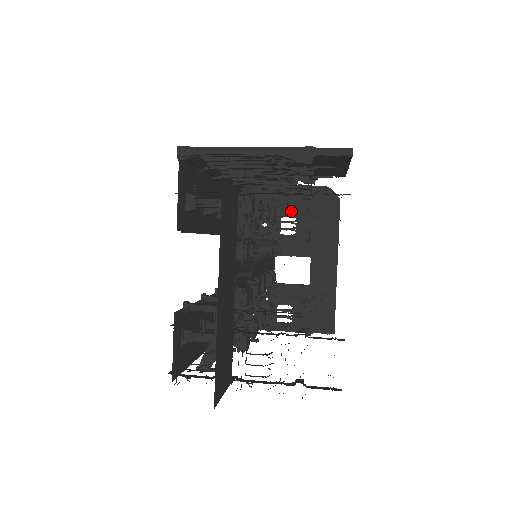
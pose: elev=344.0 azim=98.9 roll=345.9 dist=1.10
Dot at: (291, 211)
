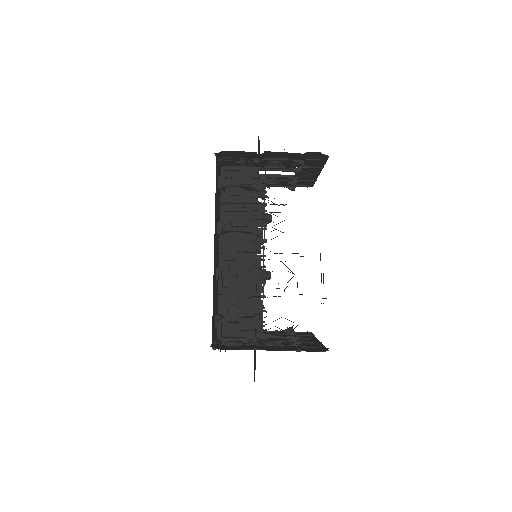
Dot at: occluded
